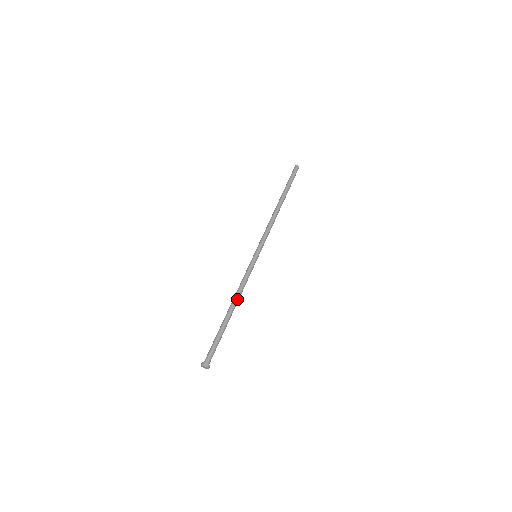
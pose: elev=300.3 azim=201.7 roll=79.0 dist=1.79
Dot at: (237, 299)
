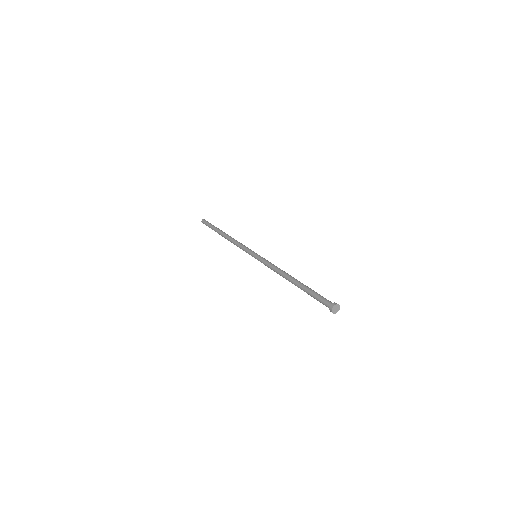
Dot at: (284, 273)
